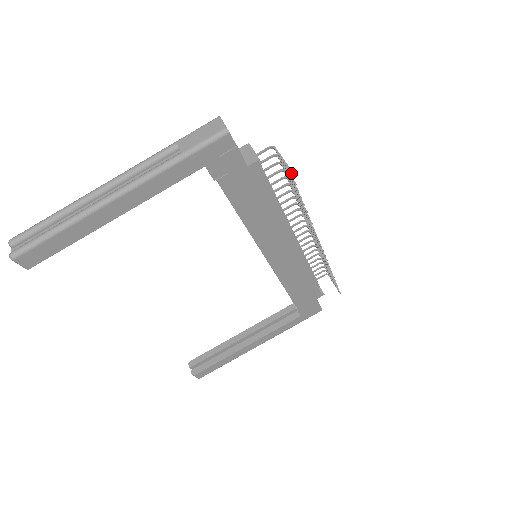
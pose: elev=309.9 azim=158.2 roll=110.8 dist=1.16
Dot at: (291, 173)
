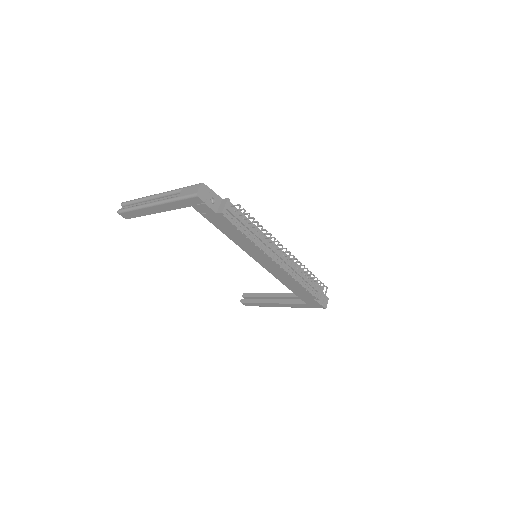
Dot at: (238, 227)
